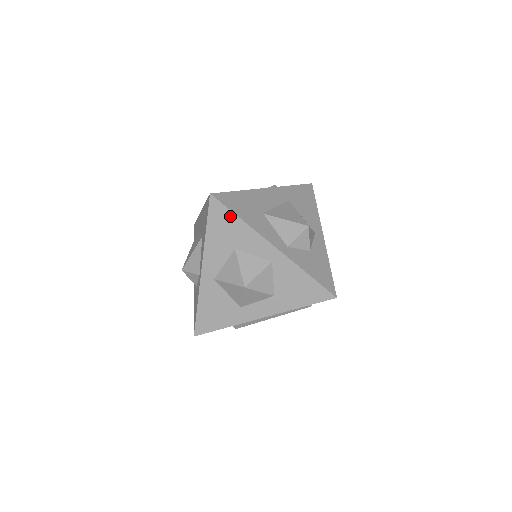
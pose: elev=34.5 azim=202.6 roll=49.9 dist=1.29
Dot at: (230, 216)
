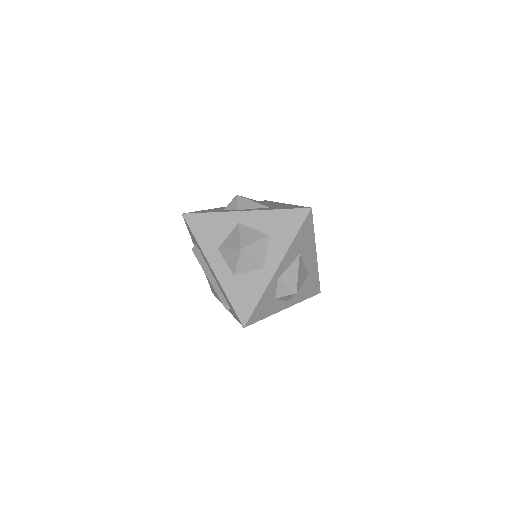
Dot at: (296, 227)
